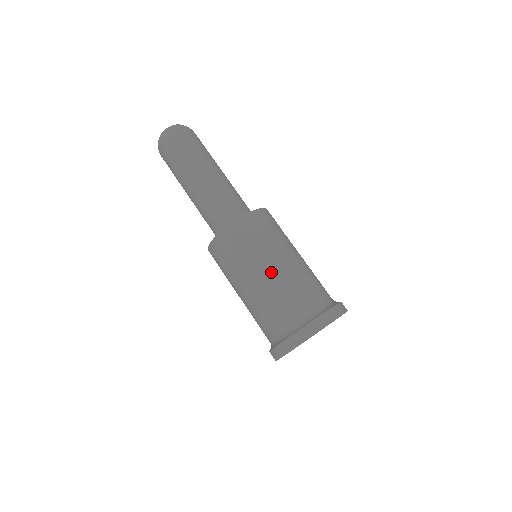
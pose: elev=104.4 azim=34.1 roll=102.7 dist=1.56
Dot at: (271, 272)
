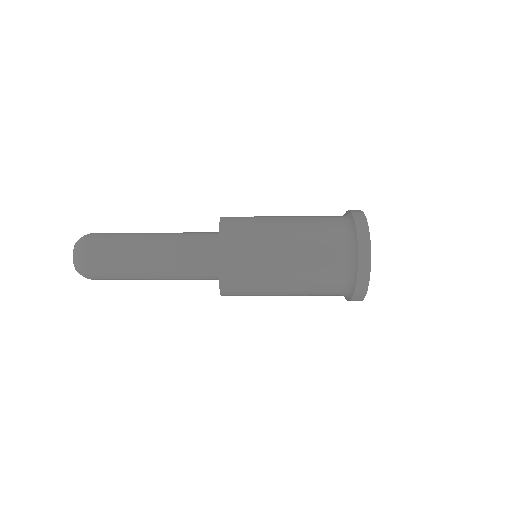
Dot at: (288, 230)
